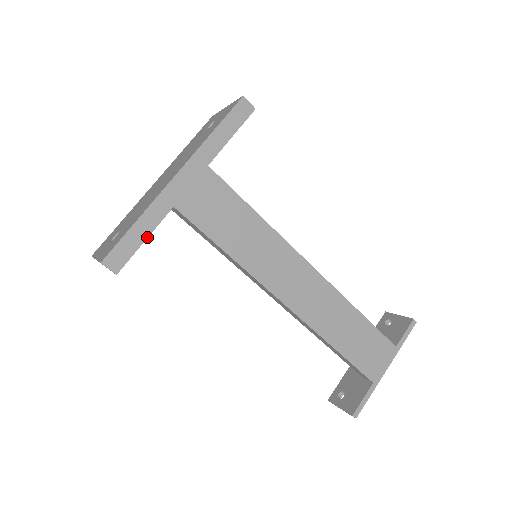
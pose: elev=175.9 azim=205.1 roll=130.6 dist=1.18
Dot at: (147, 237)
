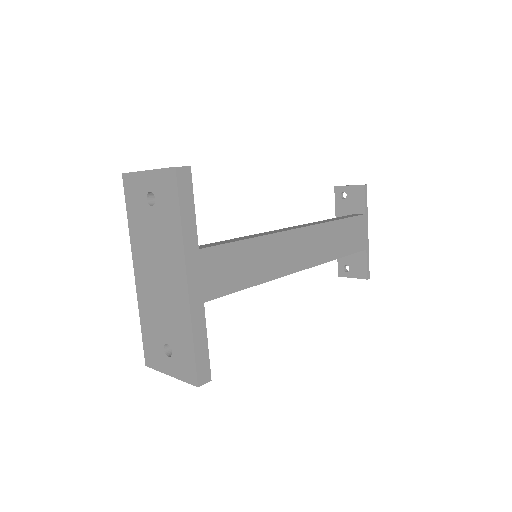
Dot at: (207, 340)
